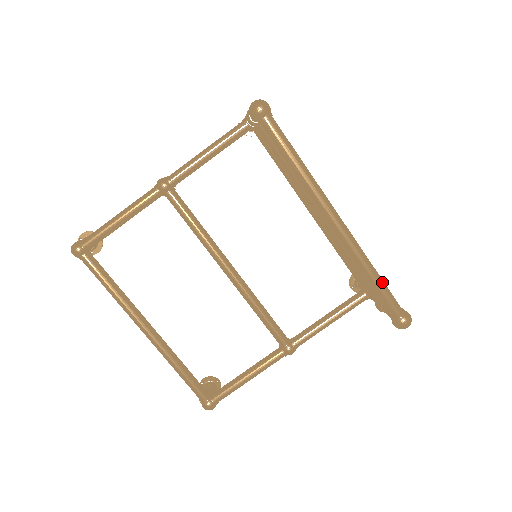
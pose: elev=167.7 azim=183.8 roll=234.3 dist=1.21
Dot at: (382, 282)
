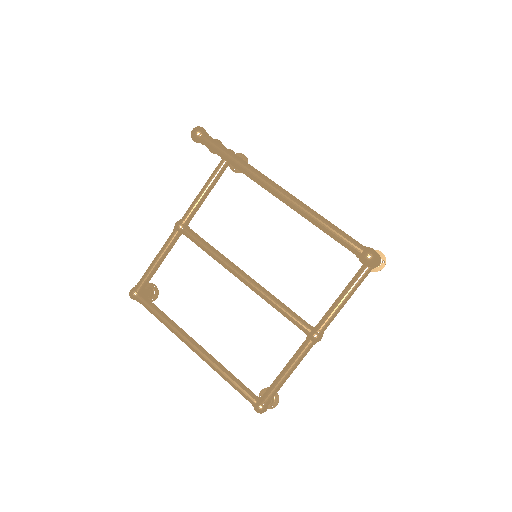
Dot at: (334, 227)
